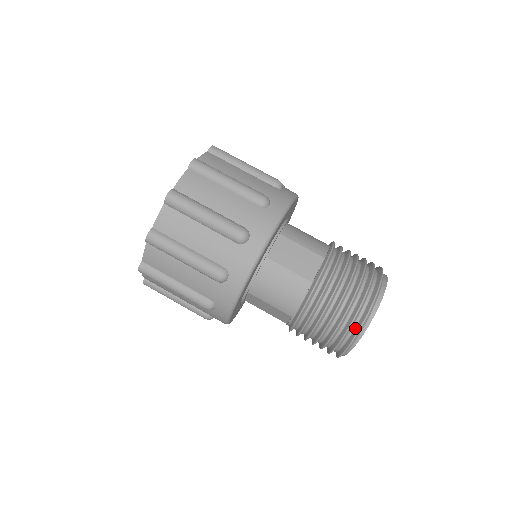
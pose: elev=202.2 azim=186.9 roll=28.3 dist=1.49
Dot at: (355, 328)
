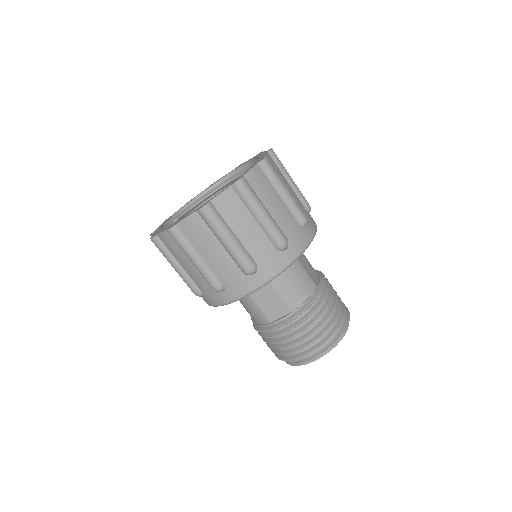
Dot at: (337, 334)
